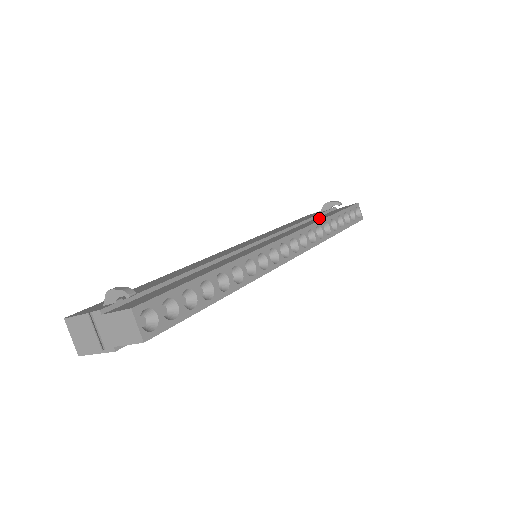
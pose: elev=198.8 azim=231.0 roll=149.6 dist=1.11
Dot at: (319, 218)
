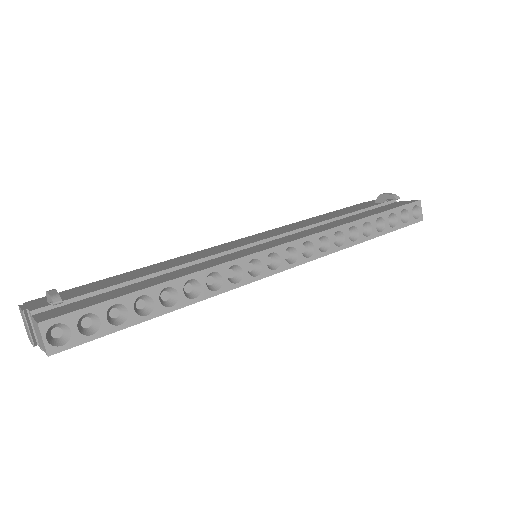
Dot at: (354, 217)
